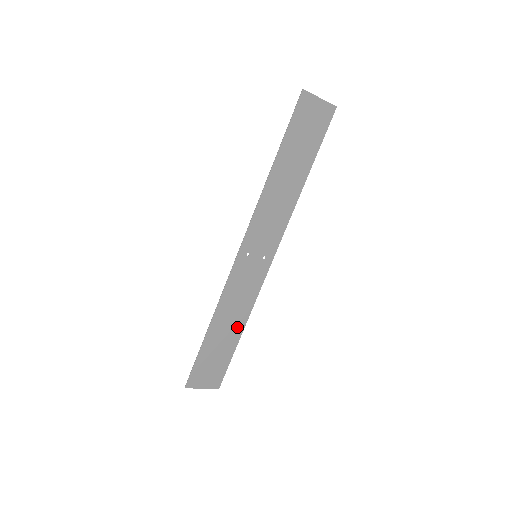
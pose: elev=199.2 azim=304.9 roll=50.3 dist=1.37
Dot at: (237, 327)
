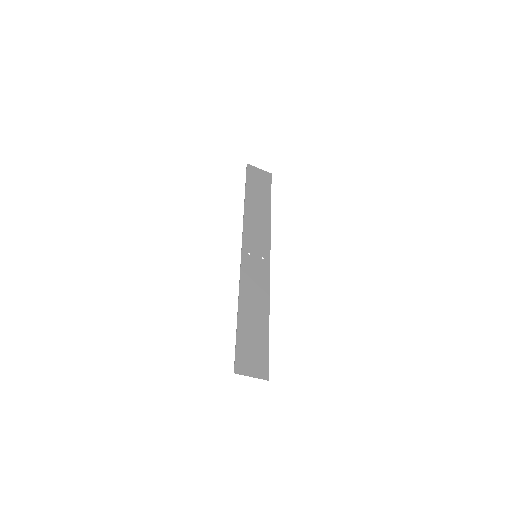
Dot at: (263, 314)
